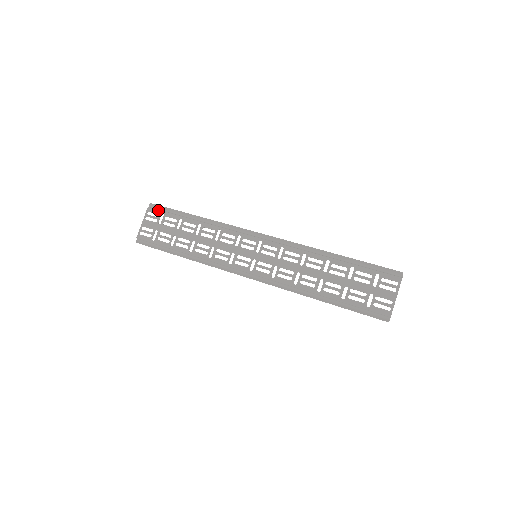
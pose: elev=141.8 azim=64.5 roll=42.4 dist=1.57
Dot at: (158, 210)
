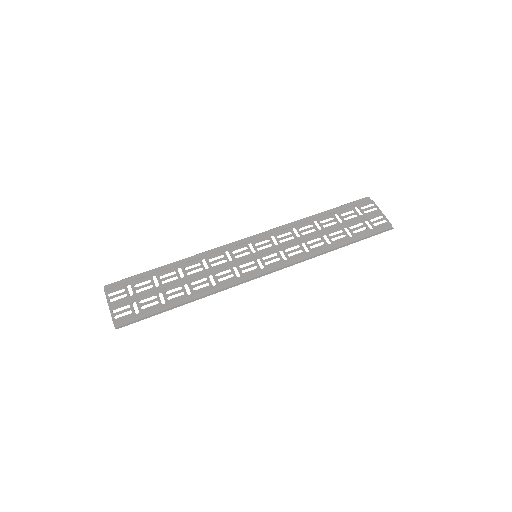
Dot at: (120, 285)
